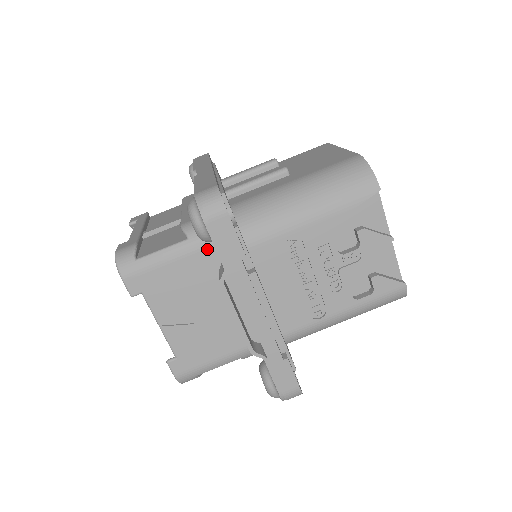
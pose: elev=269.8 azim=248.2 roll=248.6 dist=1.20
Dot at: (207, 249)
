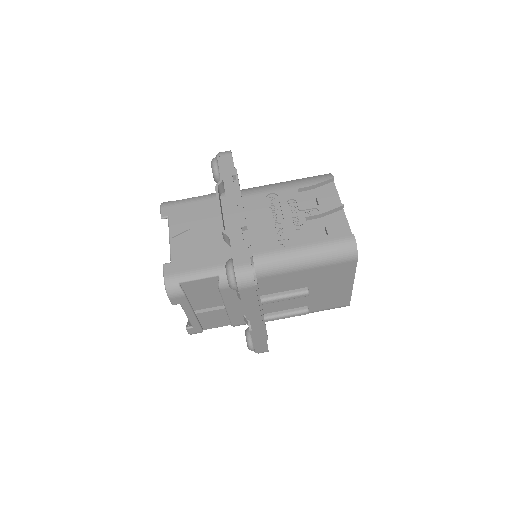
Dot at: occluded
